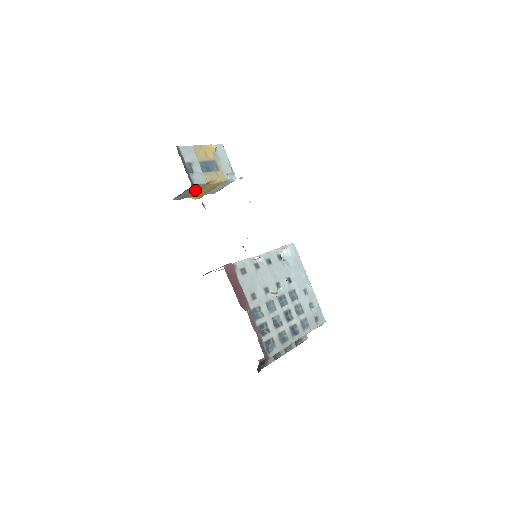
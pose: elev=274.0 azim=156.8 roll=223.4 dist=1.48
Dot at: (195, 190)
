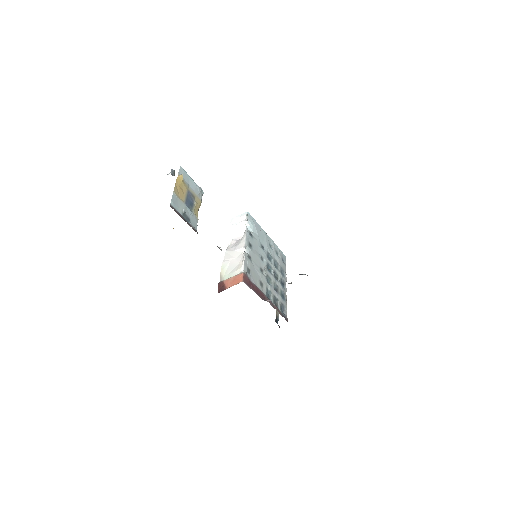
Dot at: occluded
